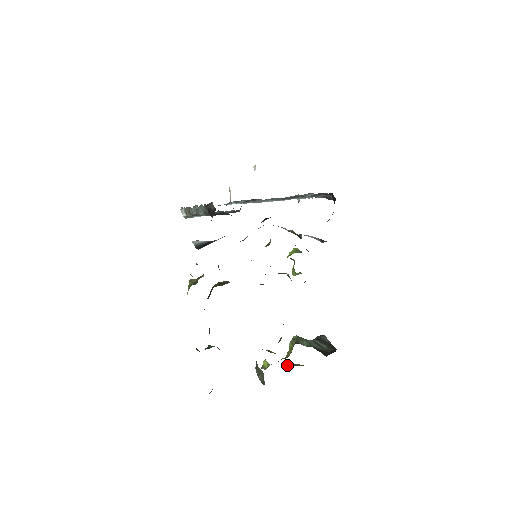
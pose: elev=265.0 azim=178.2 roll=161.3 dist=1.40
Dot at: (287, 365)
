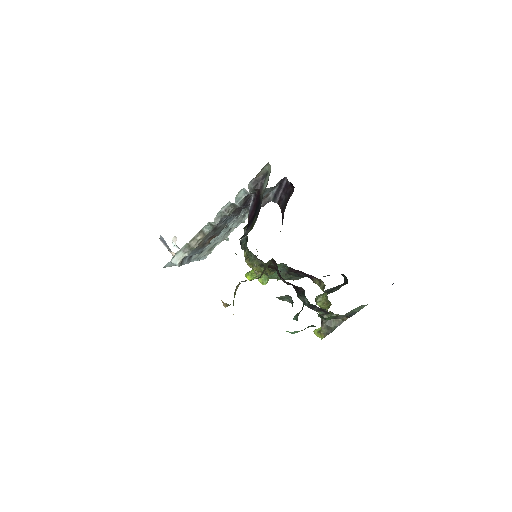
Dot at: occluded
